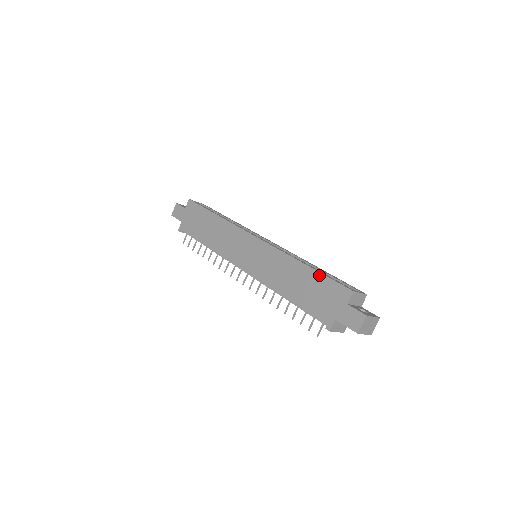
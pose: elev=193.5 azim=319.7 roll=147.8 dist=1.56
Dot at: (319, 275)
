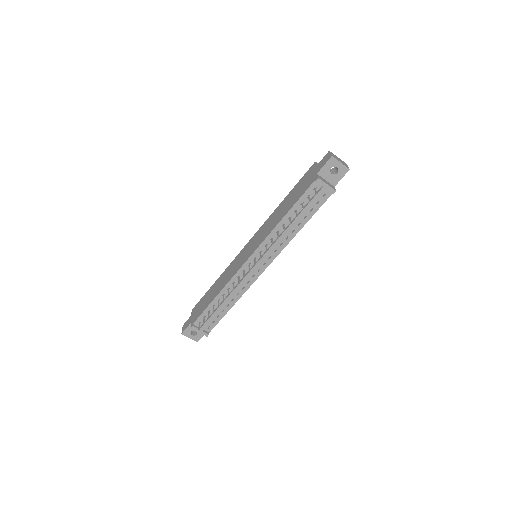
Dot at: (294, 188)
